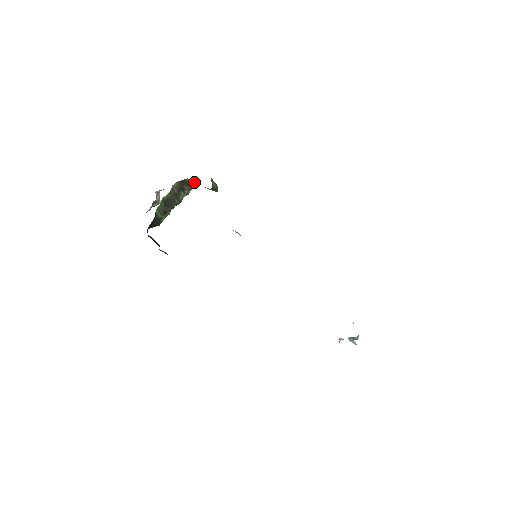
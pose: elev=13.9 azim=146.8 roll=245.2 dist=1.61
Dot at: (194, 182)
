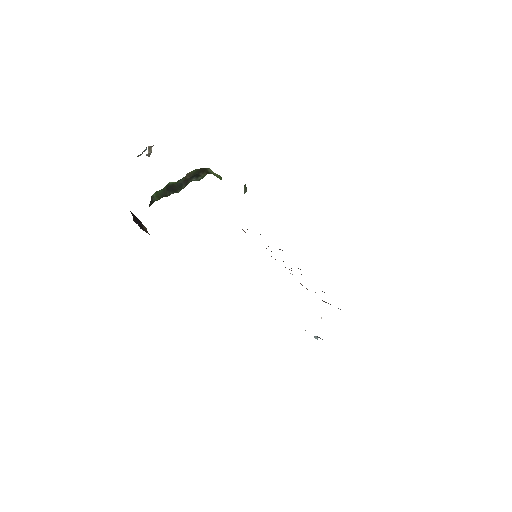
Dot at: (218, 176)
